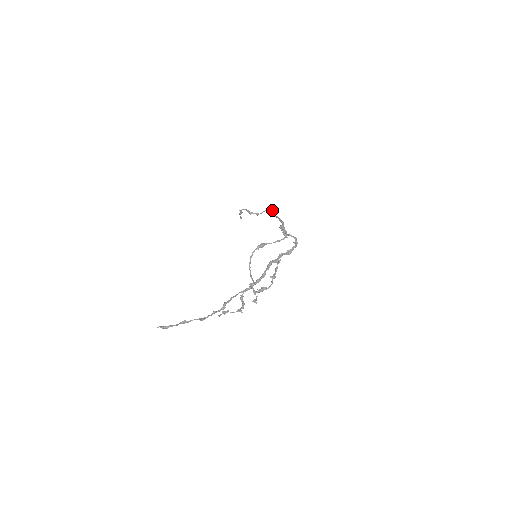
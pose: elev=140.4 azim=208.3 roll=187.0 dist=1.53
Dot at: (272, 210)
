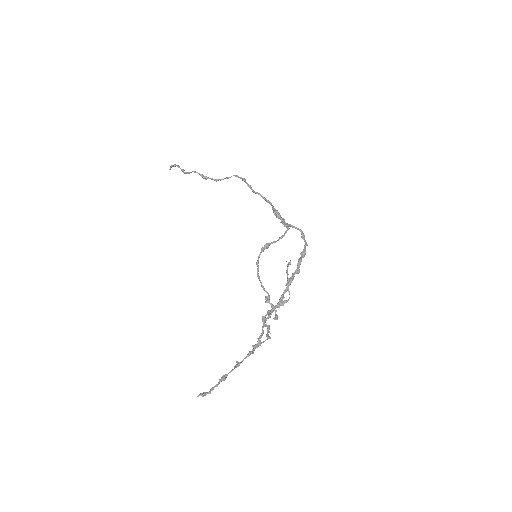
Dot at: (244, 180)
